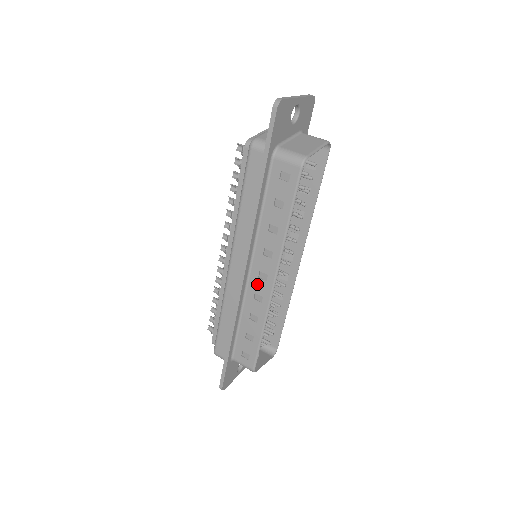
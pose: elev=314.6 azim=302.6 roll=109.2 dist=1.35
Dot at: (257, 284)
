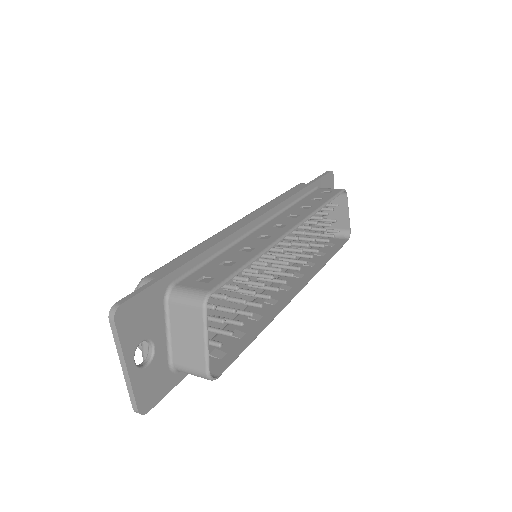
Dot at: (268, 230)
